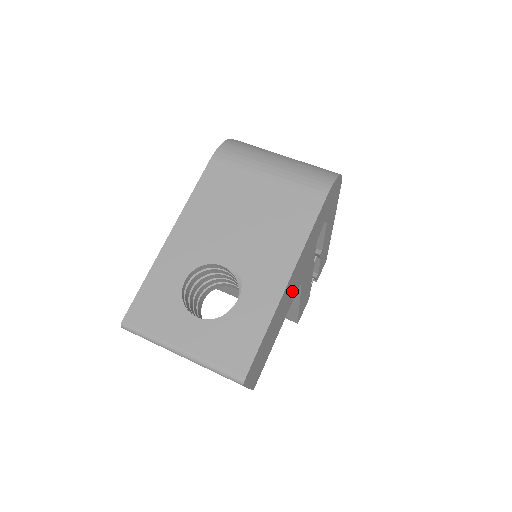
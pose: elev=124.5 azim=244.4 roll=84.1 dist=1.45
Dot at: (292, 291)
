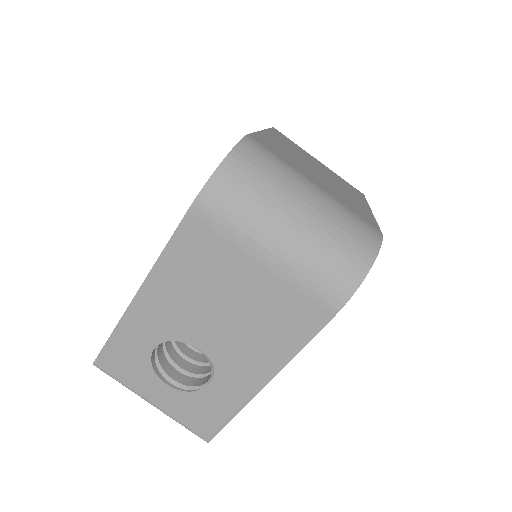
Dot at: occluded
